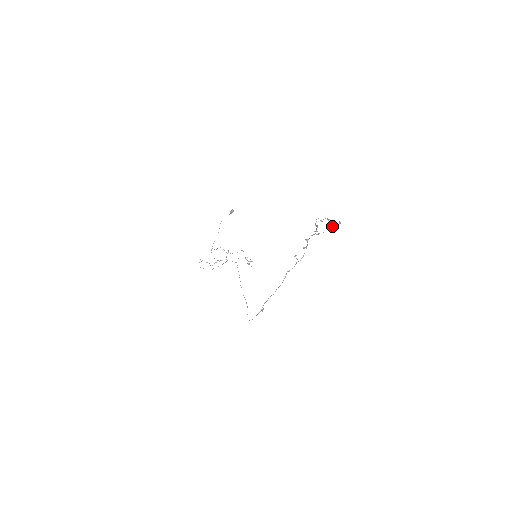
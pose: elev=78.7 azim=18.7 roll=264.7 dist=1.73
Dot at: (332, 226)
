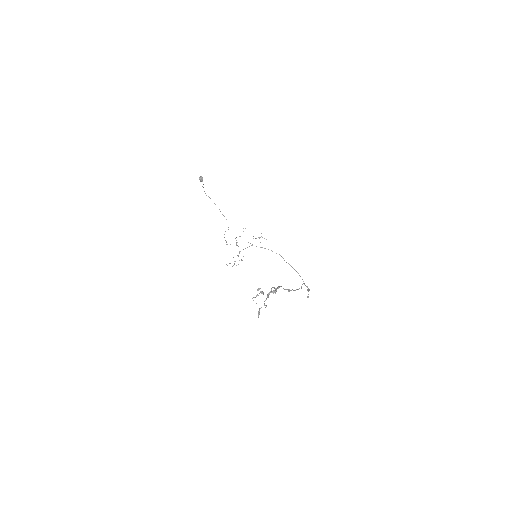
Dot at: occluded
